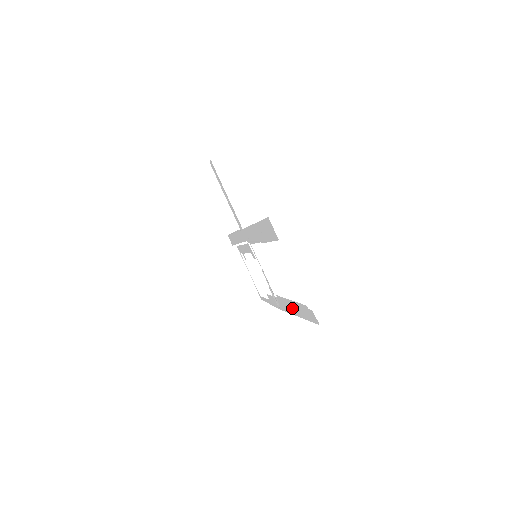
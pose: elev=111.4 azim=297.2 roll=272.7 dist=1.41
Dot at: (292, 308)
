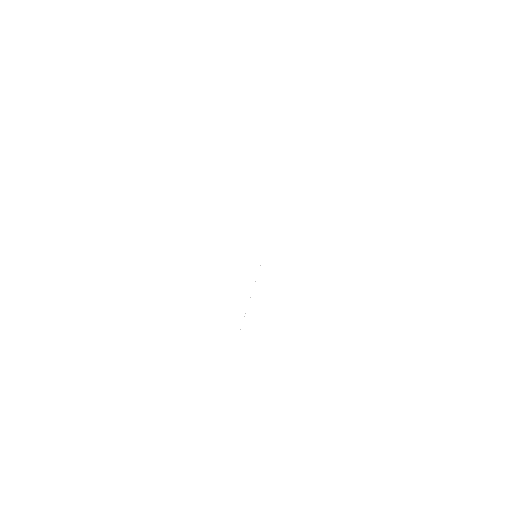
Dot at: occluded
